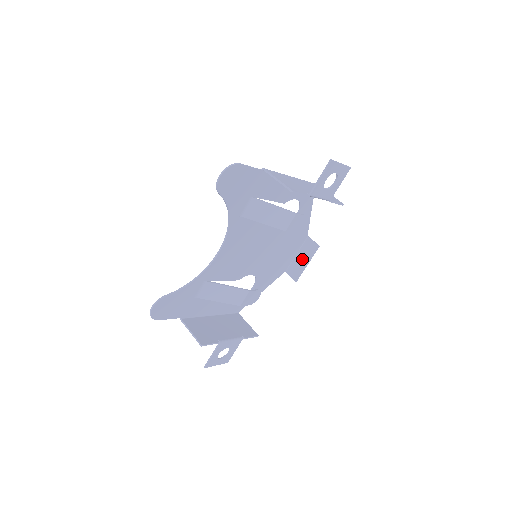
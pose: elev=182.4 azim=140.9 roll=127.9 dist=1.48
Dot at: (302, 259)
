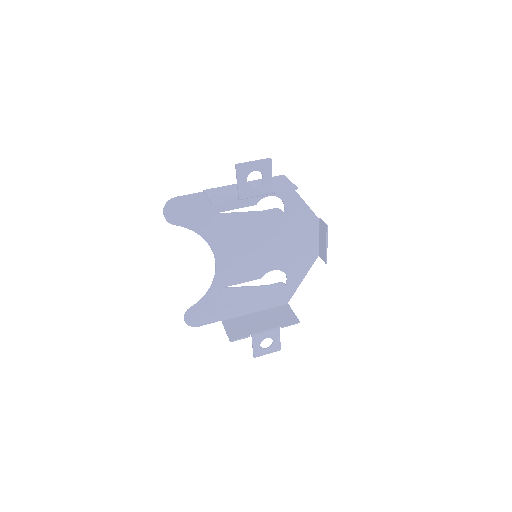
Dot at: (322, 241)
